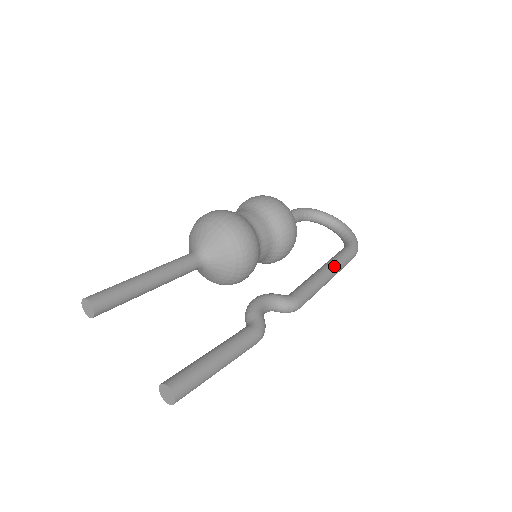
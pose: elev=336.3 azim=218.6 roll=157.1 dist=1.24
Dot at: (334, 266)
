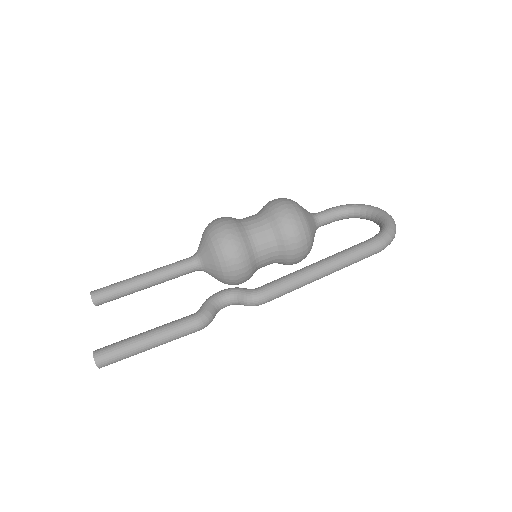
Dot at: (331, 260)
